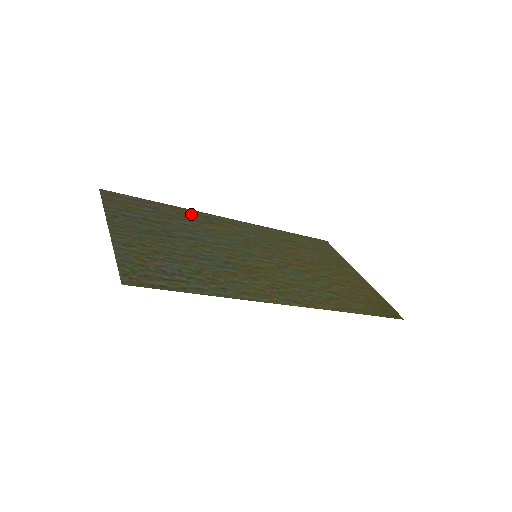
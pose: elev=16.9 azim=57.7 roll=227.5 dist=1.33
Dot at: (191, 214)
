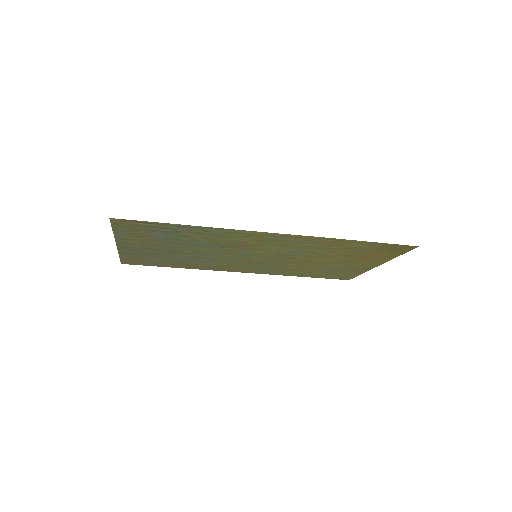
Dot at: (201, 267)
